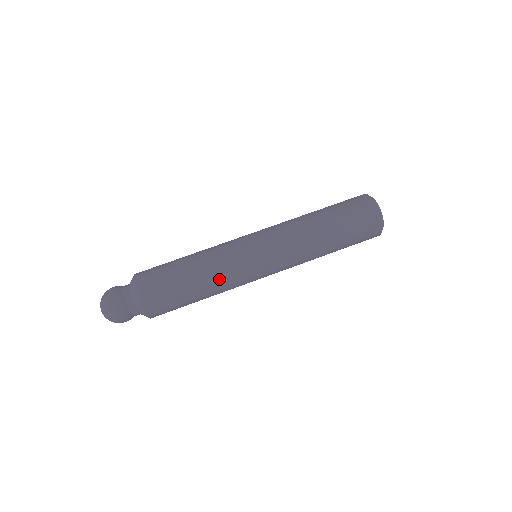
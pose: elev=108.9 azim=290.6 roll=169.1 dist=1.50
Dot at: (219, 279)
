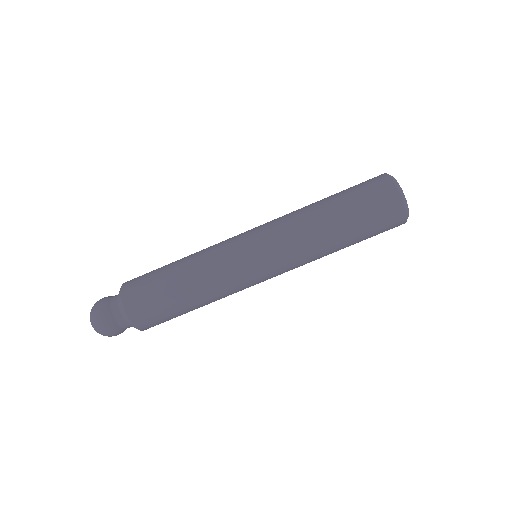
Dot at: occluded
